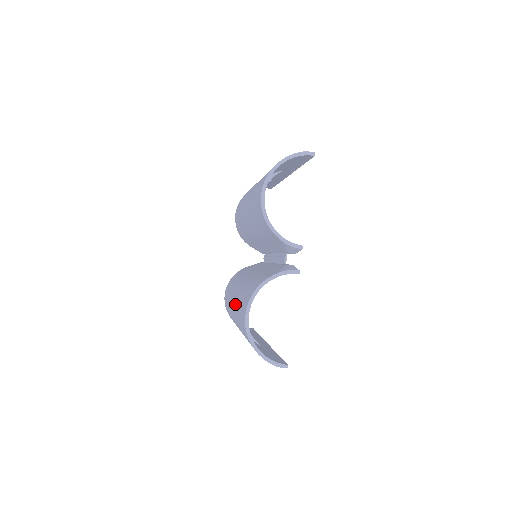
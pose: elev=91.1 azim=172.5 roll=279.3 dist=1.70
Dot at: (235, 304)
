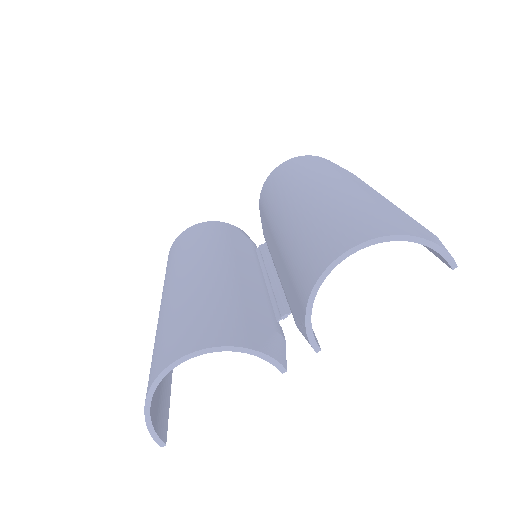
Dot at: (181, 292)
